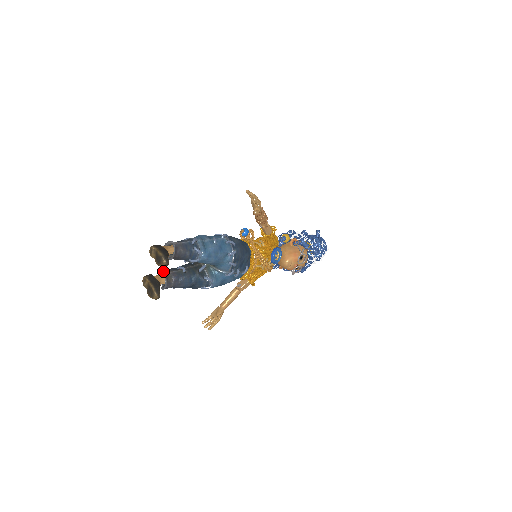
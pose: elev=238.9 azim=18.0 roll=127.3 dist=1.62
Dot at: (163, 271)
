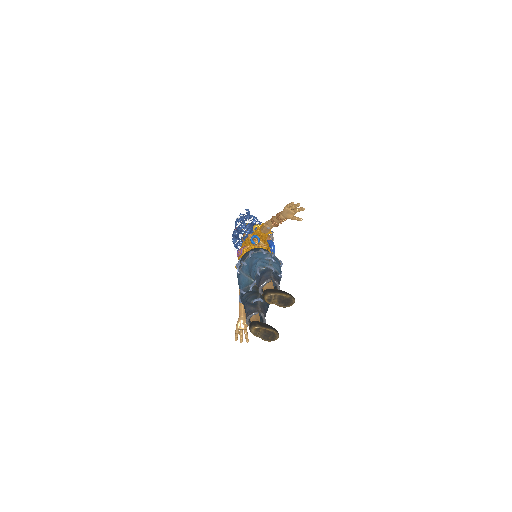
Dot at: (256, 312)
